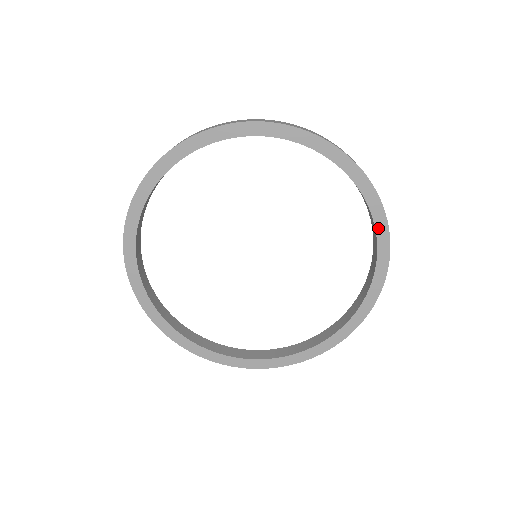
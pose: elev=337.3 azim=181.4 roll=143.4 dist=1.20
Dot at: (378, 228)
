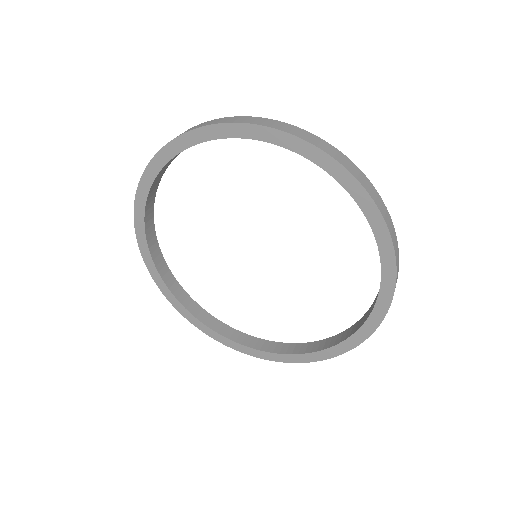
Dot at: (299, 151)
